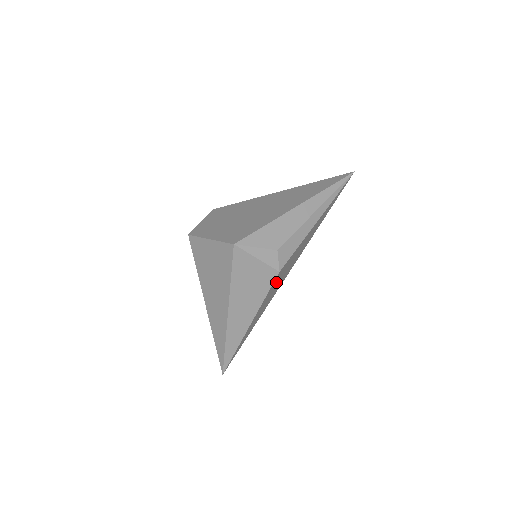
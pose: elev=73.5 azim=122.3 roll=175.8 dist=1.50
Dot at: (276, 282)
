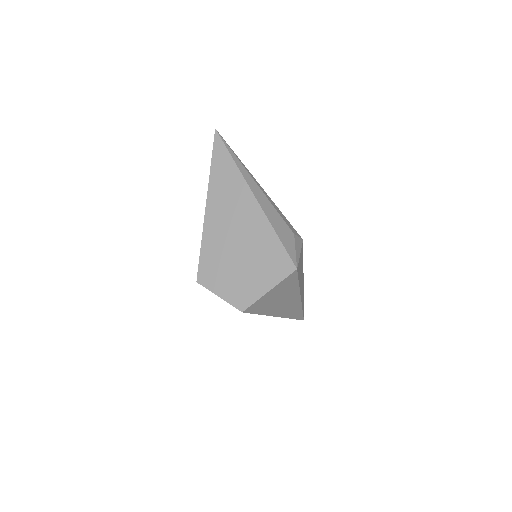
Dot at: occluded
